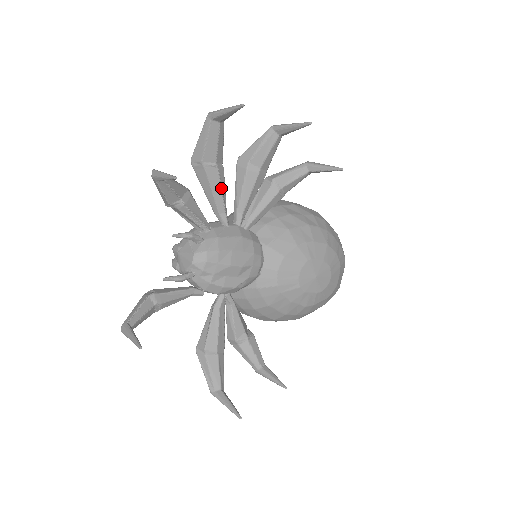
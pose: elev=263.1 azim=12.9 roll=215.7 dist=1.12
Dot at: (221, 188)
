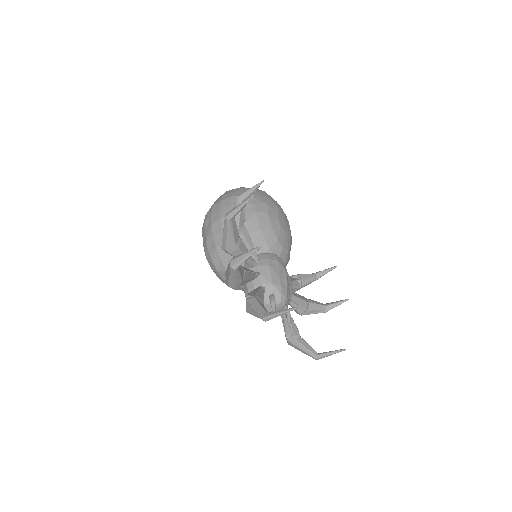
Dot at: (250, 272)
